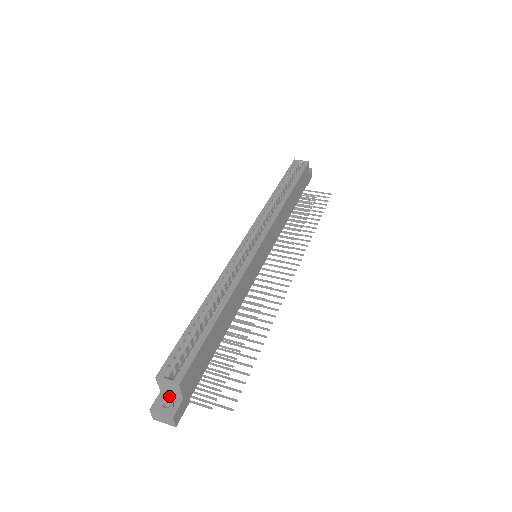
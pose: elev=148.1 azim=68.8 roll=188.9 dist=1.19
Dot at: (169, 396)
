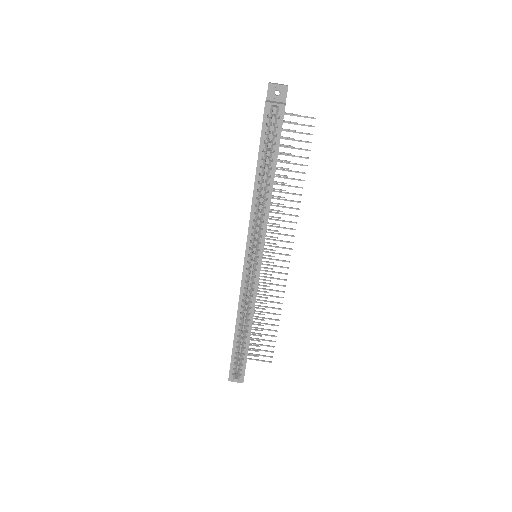
Dot at: occluded
